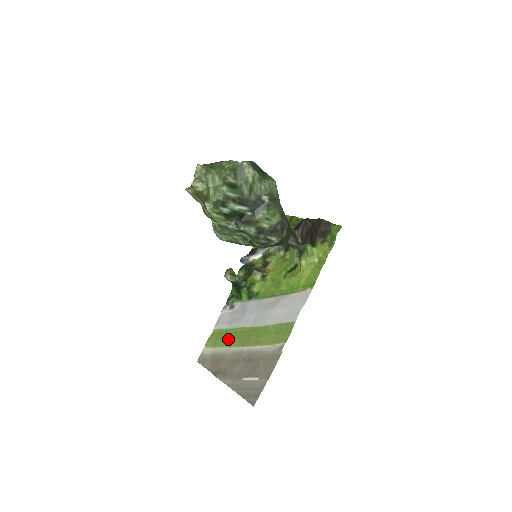
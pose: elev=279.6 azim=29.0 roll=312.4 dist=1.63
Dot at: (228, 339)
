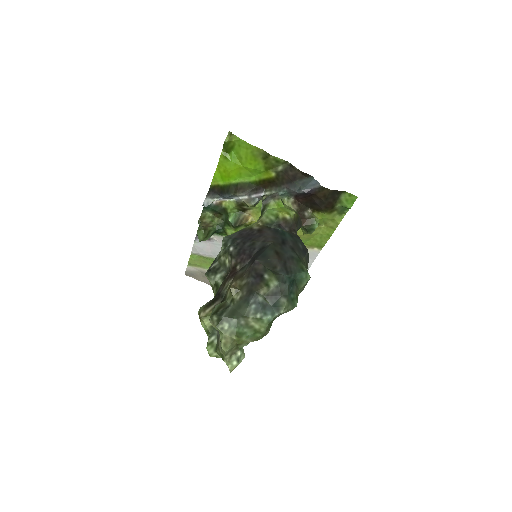
Dot at: occluded
